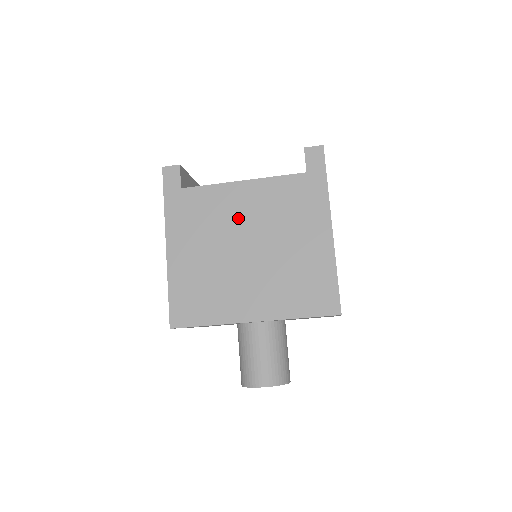
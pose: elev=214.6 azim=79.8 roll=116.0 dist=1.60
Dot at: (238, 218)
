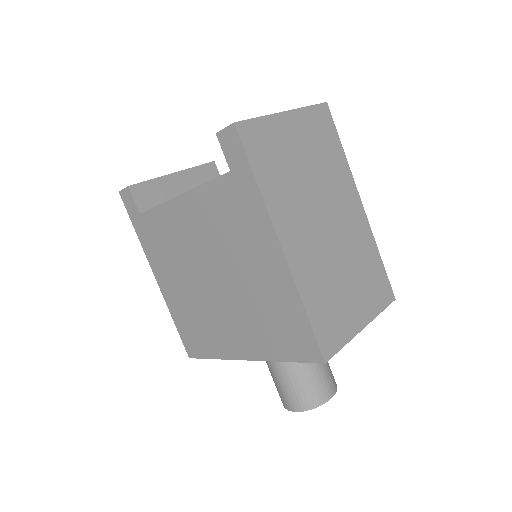
Dot at: (192, 243)
